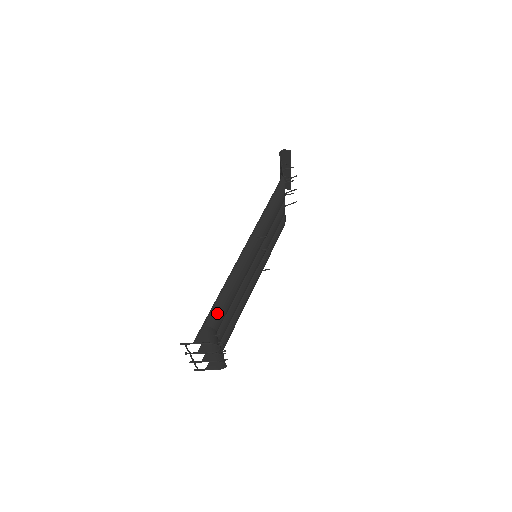
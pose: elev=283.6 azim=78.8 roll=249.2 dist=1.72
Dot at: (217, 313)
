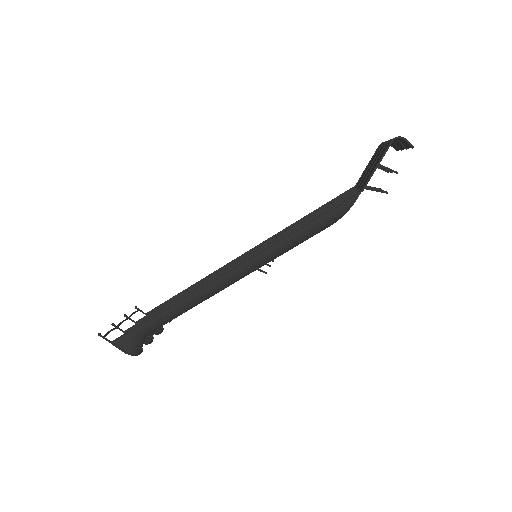
Dot at: (152, 326)
